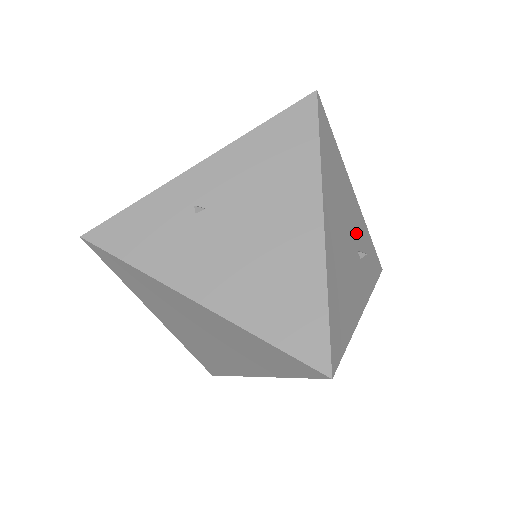
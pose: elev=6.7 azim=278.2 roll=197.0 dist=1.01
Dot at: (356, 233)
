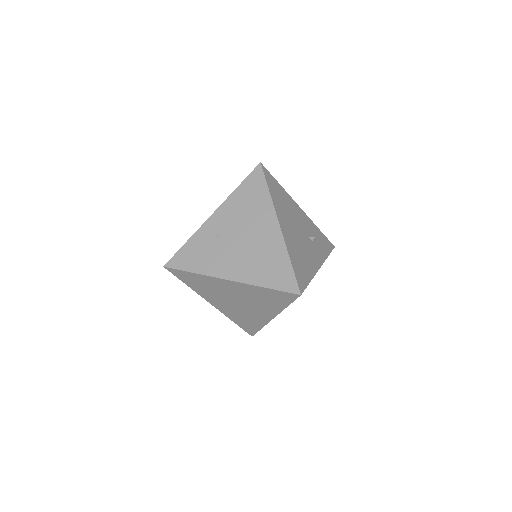
Dot at: (306, 228)
